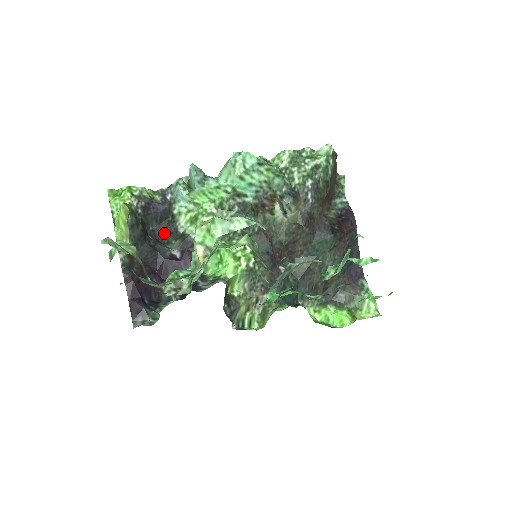
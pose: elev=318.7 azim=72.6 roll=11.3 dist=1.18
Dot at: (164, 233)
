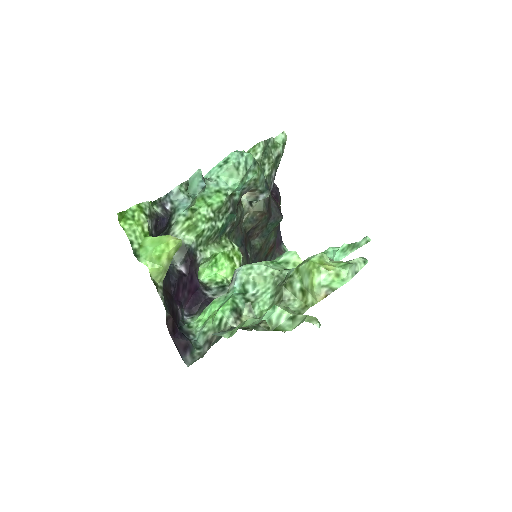
Dot at: occluded
